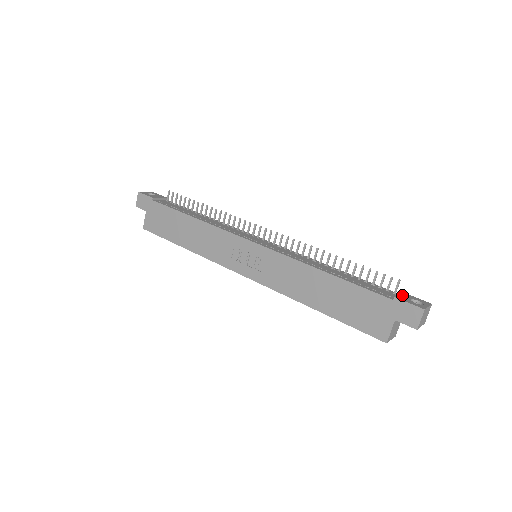
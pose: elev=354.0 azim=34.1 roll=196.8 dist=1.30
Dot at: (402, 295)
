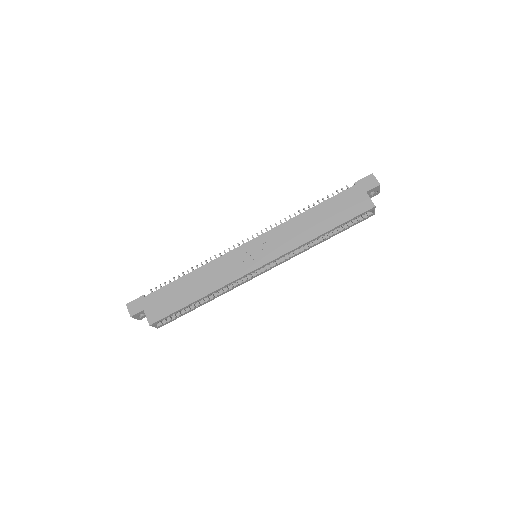
Dot at: occluded
